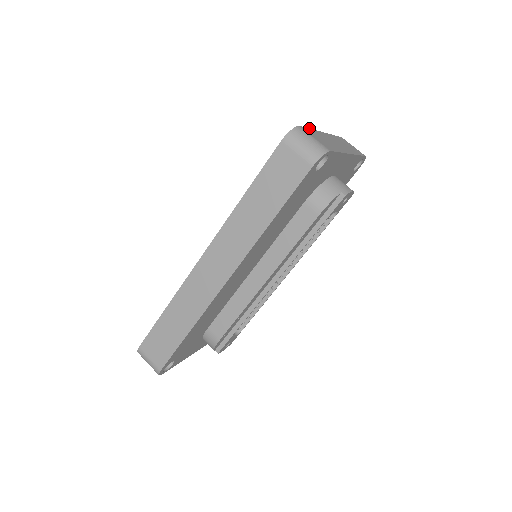
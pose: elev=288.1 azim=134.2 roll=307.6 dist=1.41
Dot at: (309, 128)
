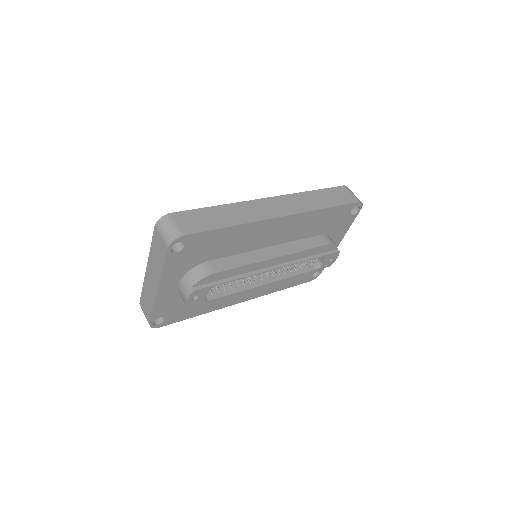
Dot at: occluded
